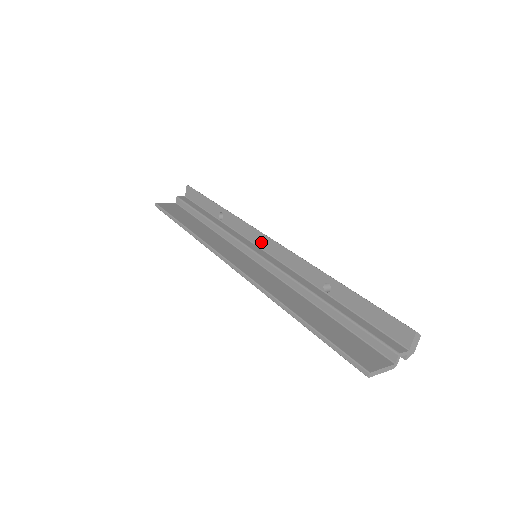
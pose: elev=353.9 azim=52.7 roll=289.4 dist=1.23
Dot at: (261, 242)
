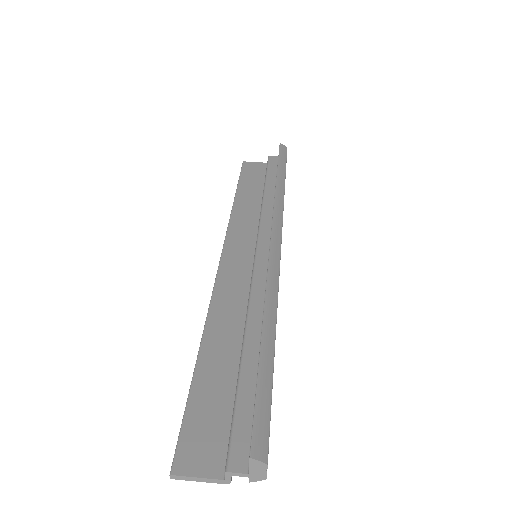
Dot at: occluded
